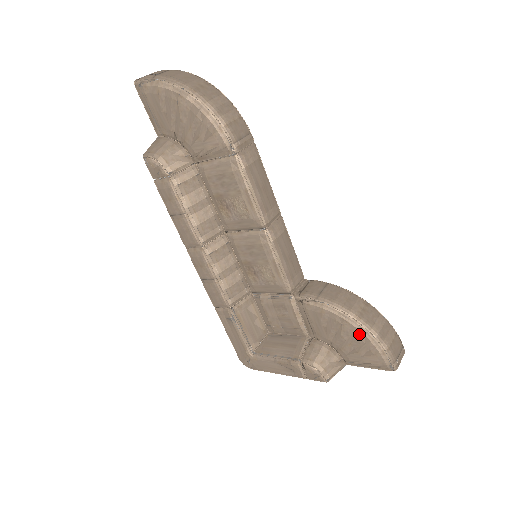
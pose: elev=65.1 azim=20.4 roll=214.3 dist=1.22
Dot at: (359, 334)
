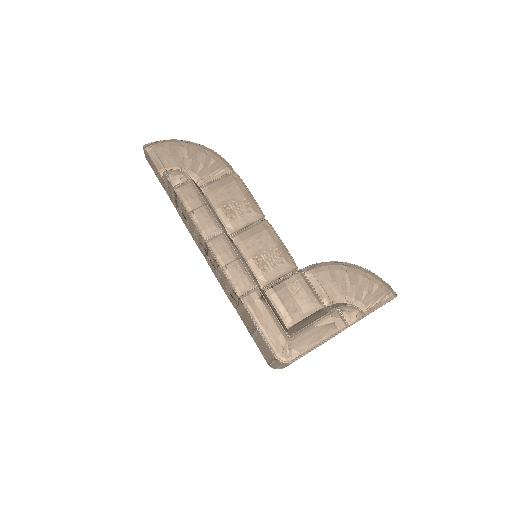
Dot at: (361, 273)
